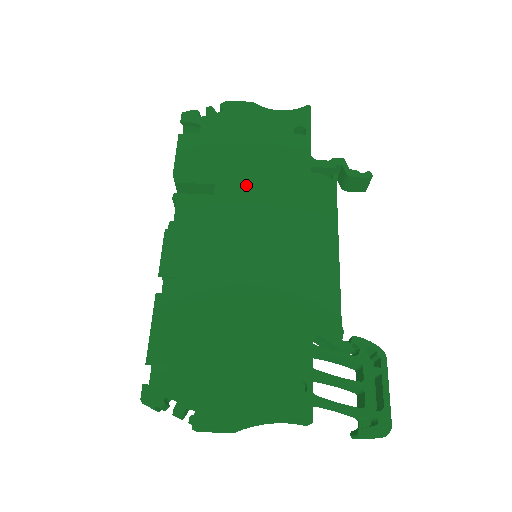
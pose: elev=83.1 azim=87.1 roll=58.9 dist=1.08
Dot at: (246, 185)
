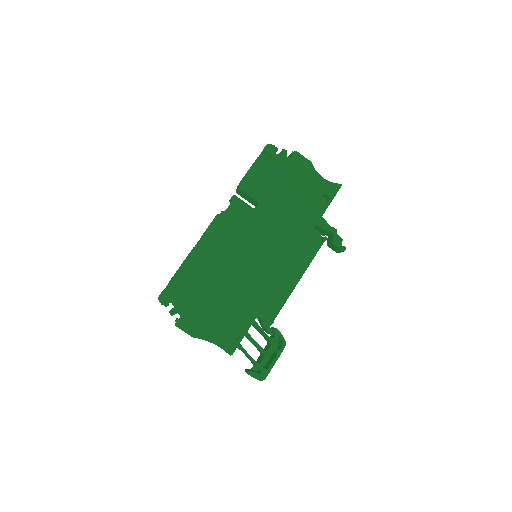
Dot at: (275, 214)
